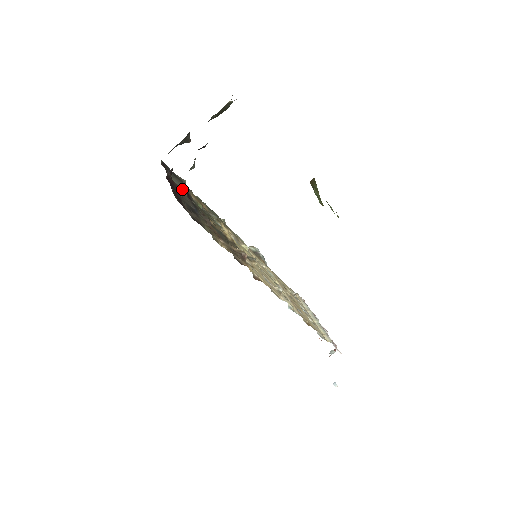
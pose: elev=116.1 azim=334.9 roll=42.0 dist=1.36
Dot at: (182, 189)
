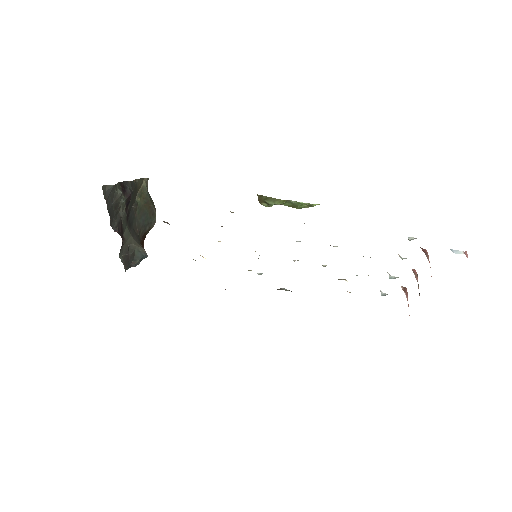
Dot at: occluded
